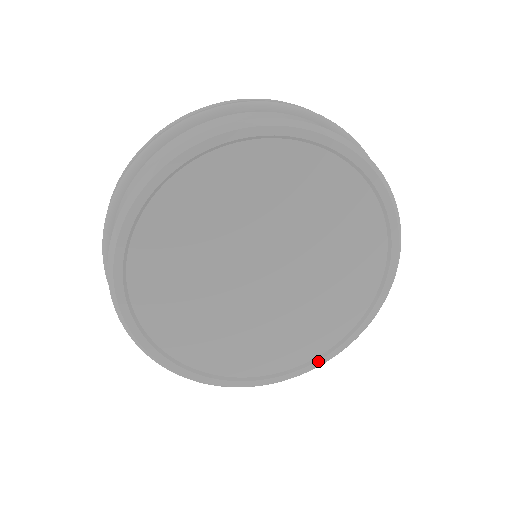
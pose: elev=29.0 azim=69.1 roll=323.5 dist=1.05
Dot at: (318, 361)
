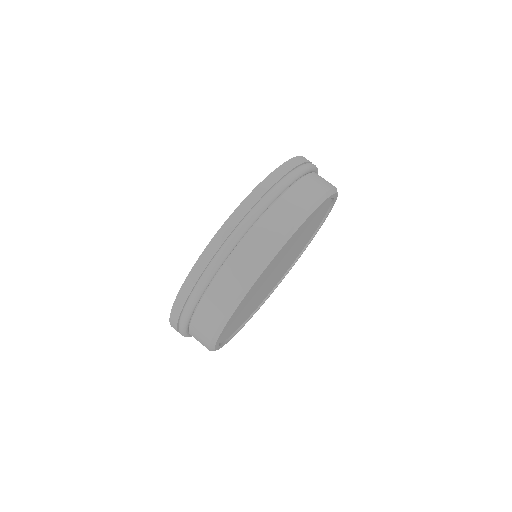
Dot at: occluded
